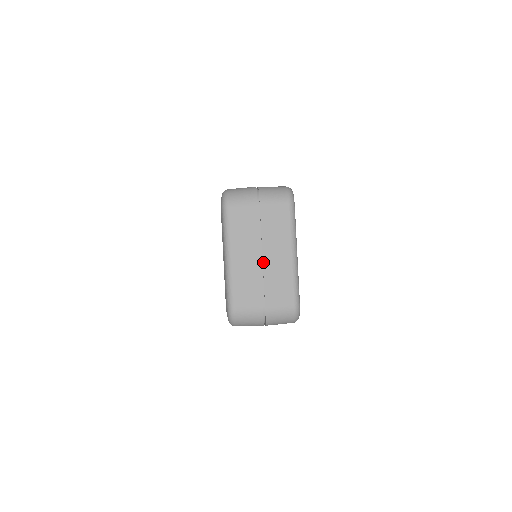
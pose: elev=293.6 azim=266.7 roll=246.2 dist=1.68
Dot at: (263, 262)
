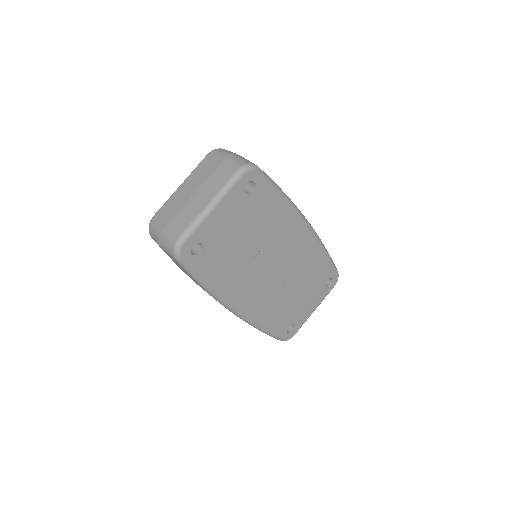
Dot at: (191, 197)
